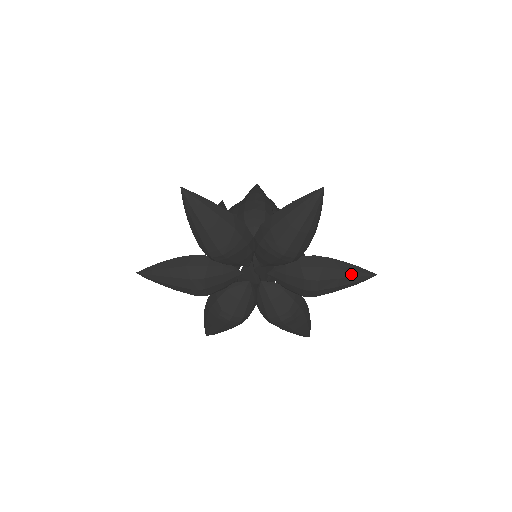
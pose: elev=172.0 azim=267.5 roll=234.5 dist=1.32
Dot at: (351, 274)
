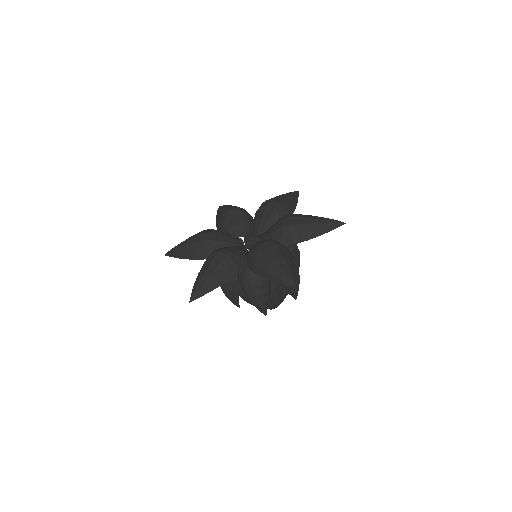
Dot at: occluded
